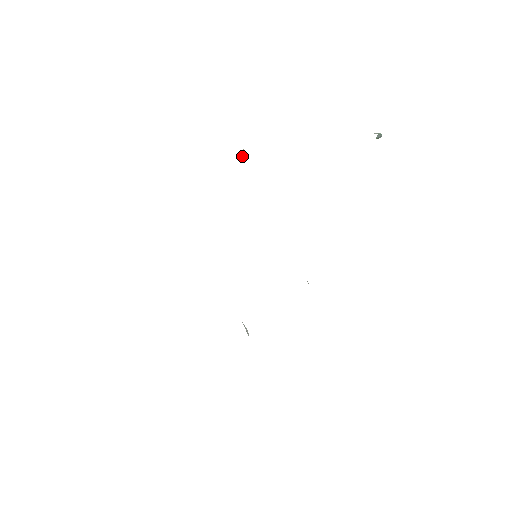
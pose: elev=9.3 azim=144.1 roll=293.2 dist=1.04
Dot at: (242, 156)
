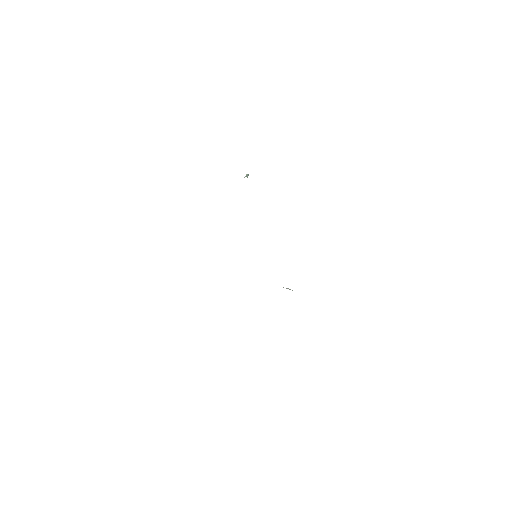
Dot at: occluded
